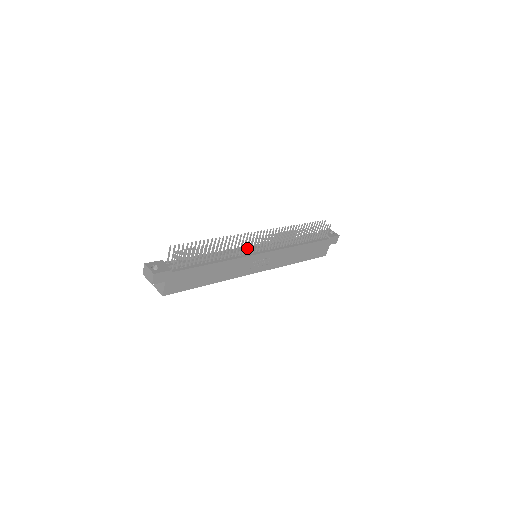
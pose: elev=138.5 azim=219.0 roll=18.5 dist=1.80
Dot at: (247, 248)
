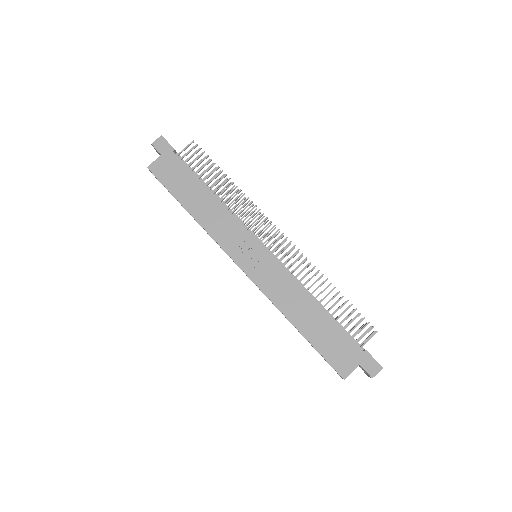
Dot at: (252, 223)
